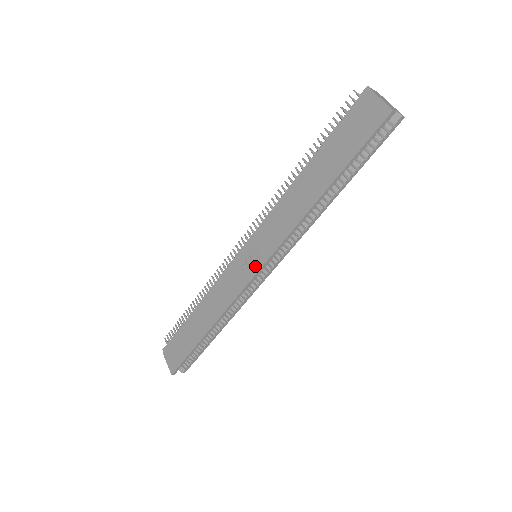
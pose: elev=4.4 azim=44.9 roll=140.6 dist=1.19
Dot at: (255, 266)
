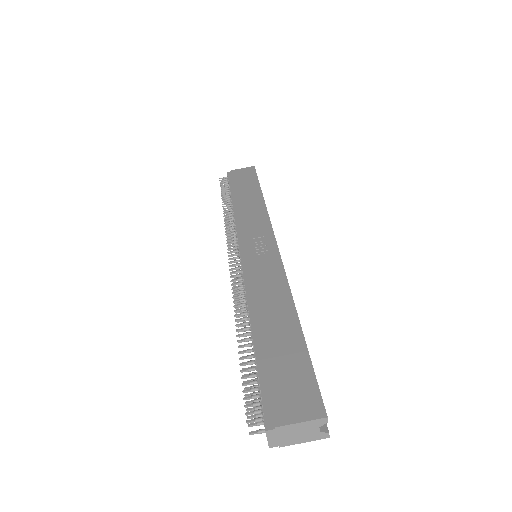
Dot at: (269, 244)
